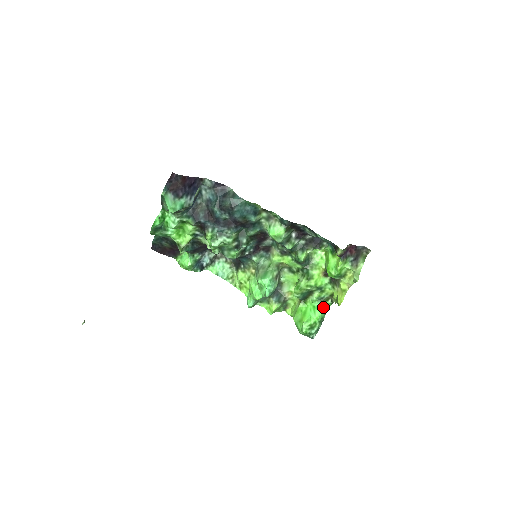
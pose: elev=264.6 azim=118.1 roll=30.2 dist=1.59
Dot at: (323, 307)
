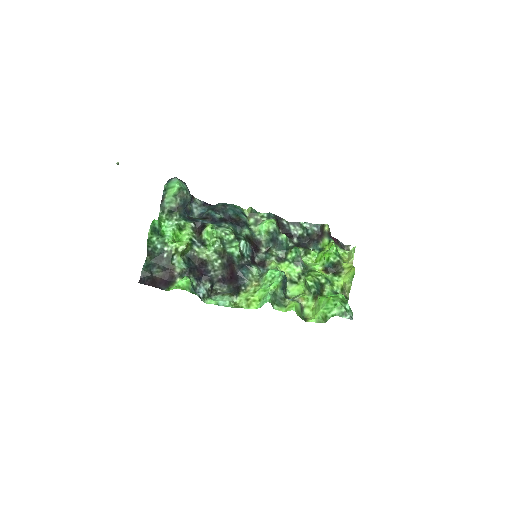
Dot at: occluded
